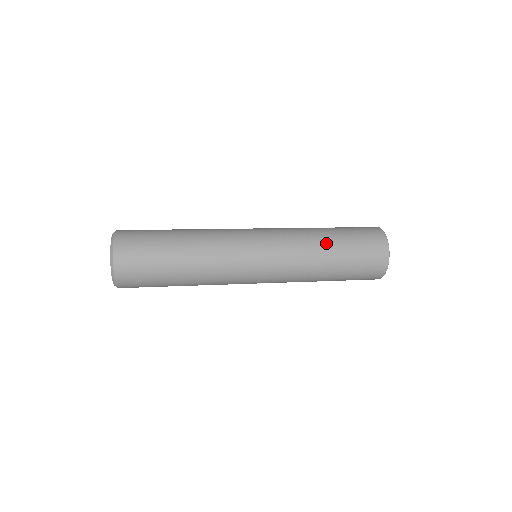
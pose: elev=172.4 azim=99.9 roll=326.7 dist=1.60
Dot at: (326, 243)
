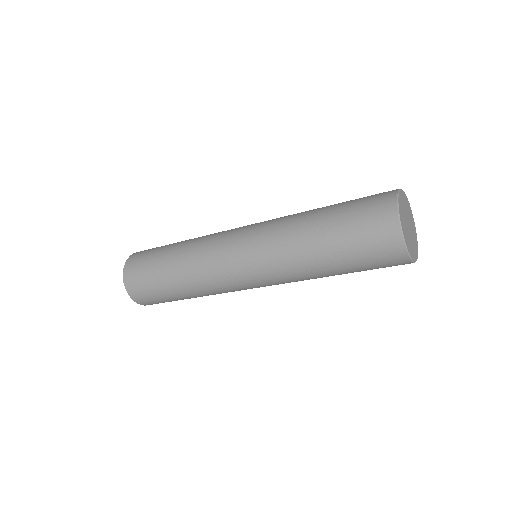
Dot at: occluded
